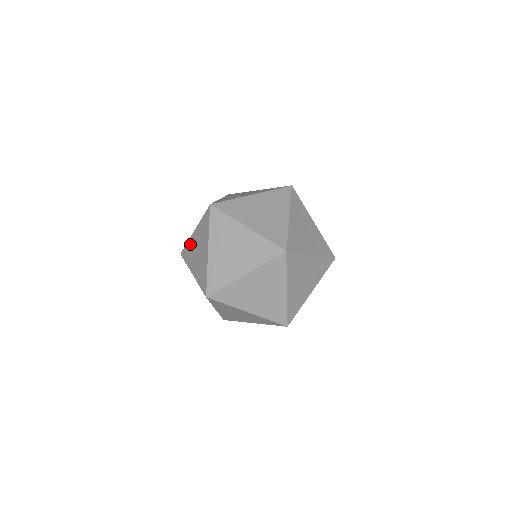
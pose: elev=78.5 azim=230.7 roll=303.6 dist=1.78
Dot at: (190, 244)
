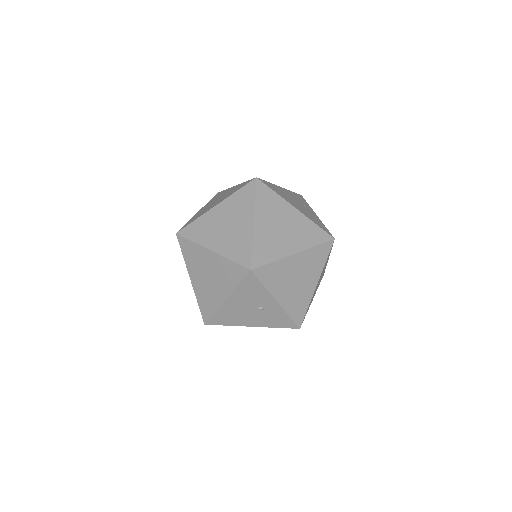
Dot at: (199, 294)
